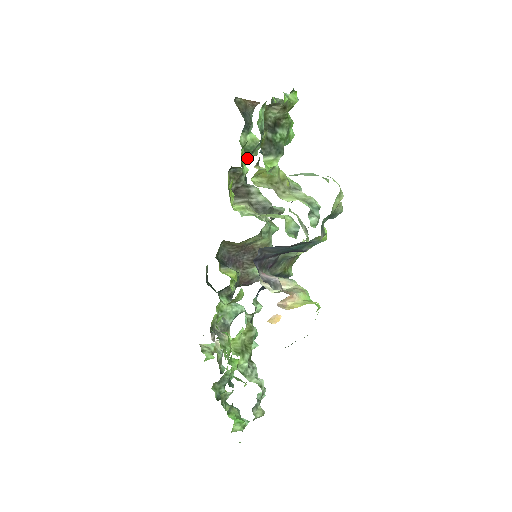
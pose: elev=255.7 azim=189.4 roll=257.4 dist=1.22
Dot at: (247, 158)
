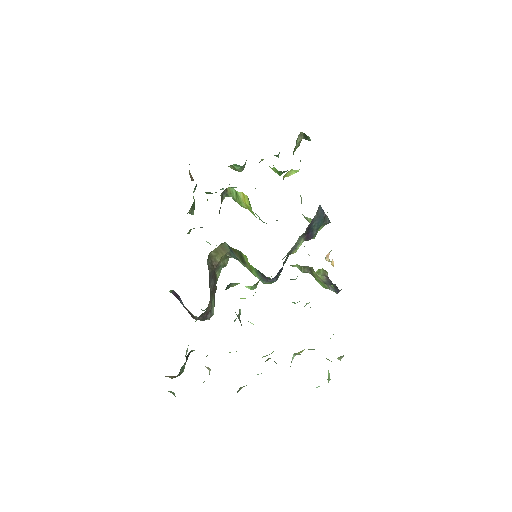
Dot at: (189, 213)
